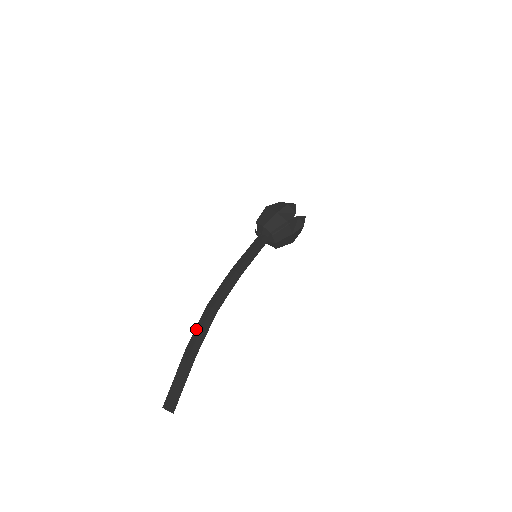
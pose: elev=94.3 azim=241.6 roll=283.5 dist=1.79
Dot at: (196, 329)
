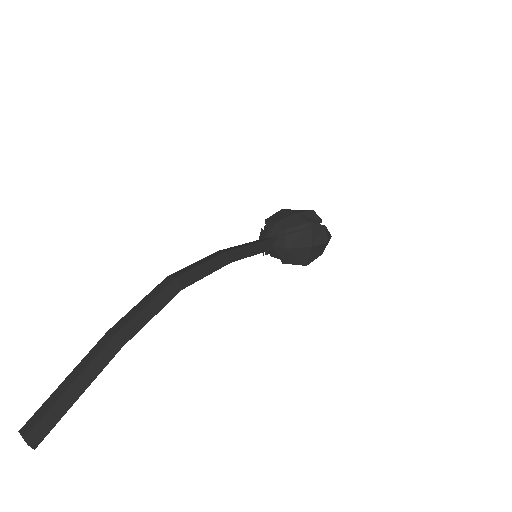
Dot at: (138, 304)
